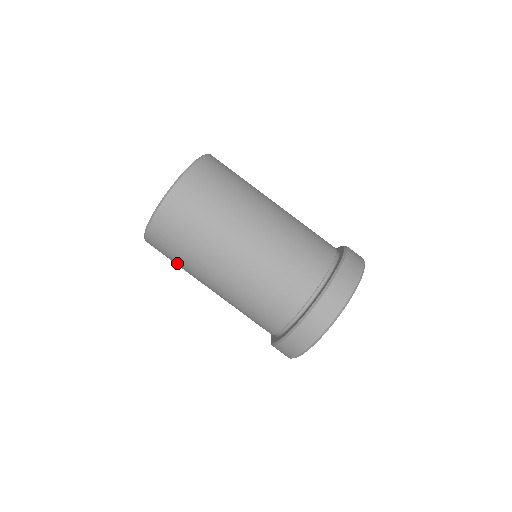
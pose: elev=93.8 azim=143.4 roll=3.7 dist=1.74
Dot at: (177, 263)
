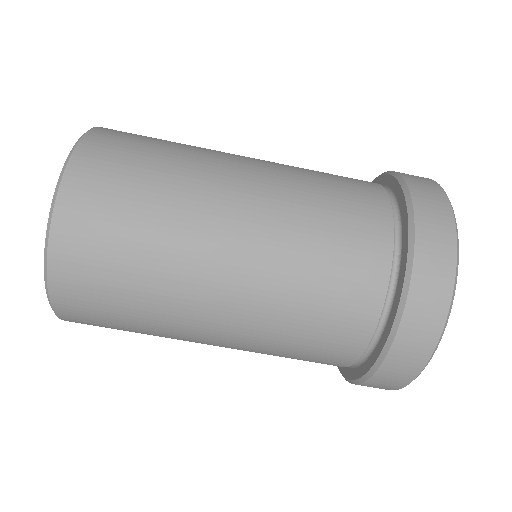
Dot at: (131, 305)
